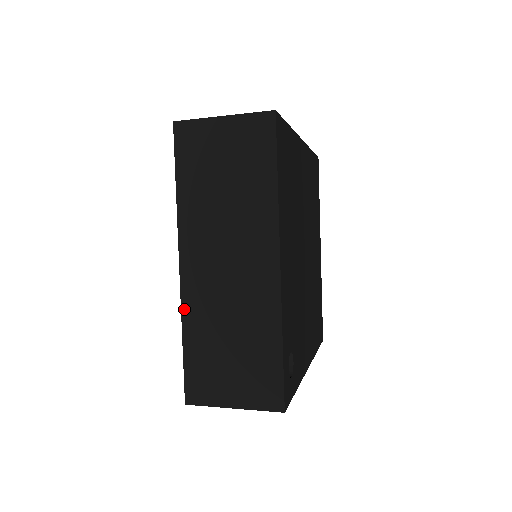
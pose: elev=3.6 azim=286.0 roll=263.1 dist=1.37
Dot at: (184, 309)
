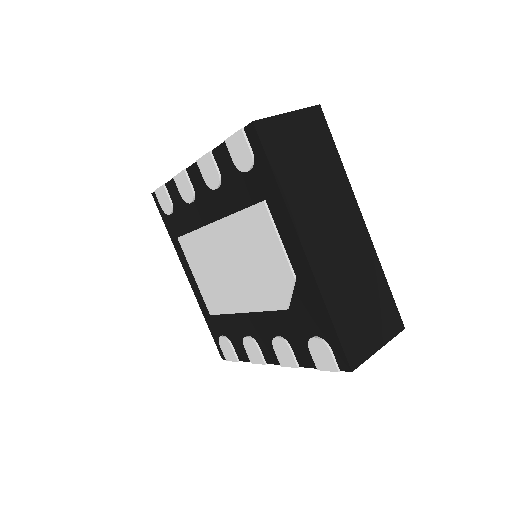
Dot at: (321, 287)
